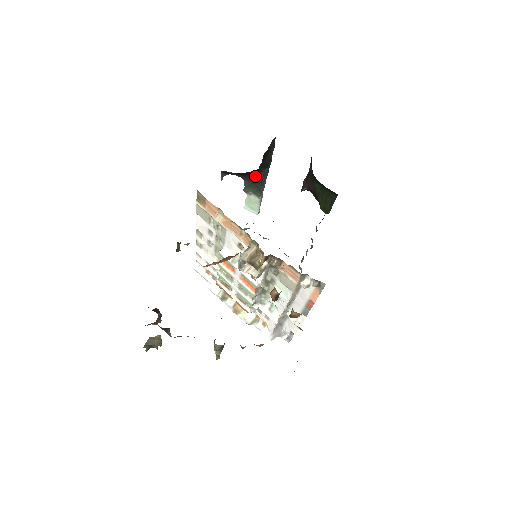
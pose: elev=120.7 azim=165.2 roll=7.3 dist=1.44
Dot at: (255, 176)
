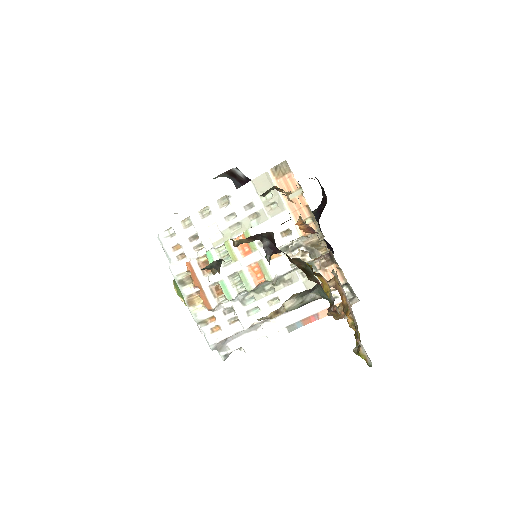
Dot at: occluded
